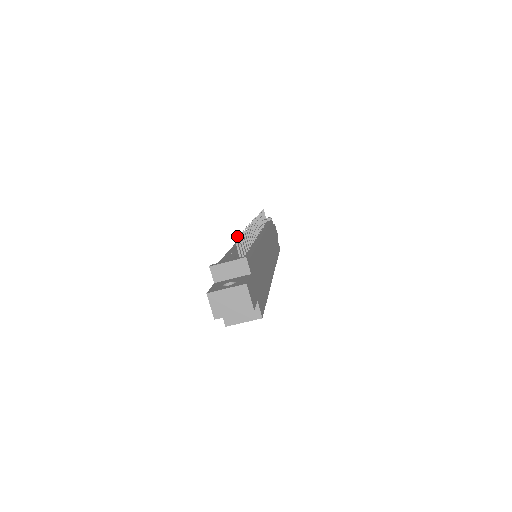
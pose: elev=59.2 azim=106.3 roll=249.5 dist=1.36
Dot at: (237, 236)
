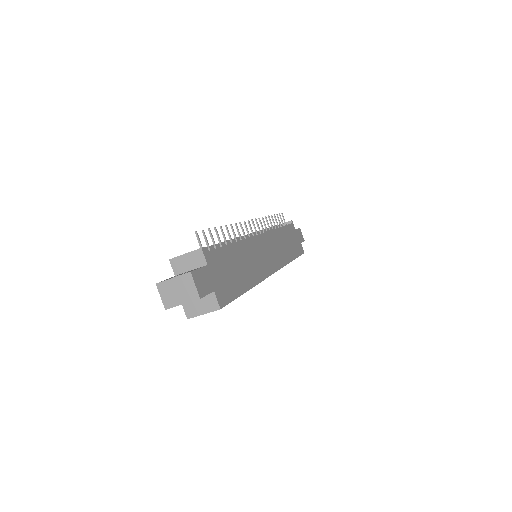
Dot at: (202, 230)
